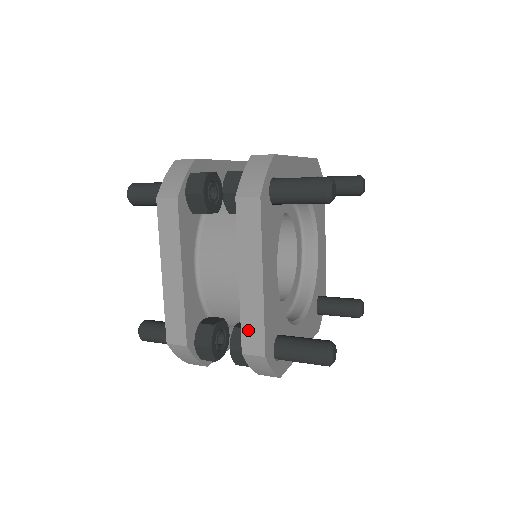
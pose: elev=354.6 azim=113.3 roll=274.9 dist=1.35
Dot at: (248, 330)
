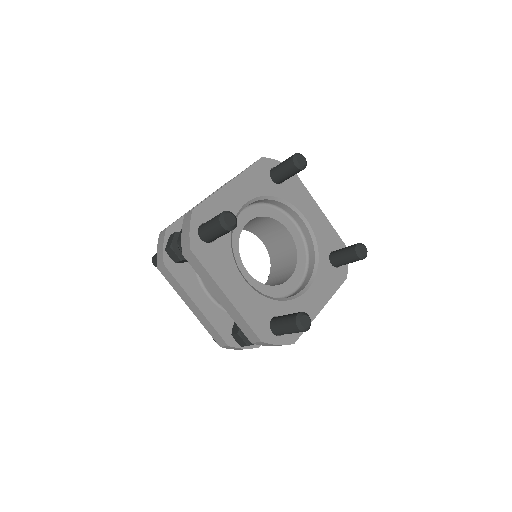
Dot at: occluded
